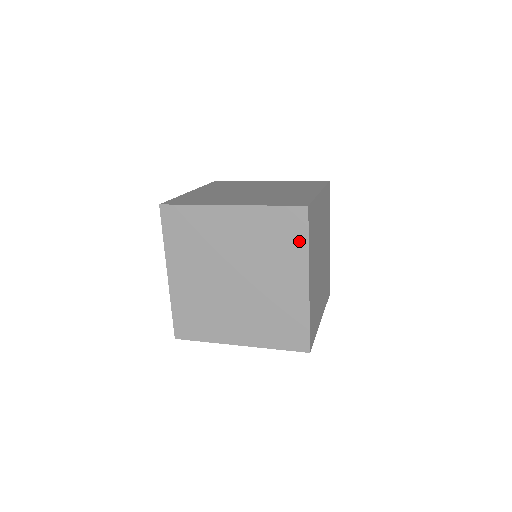
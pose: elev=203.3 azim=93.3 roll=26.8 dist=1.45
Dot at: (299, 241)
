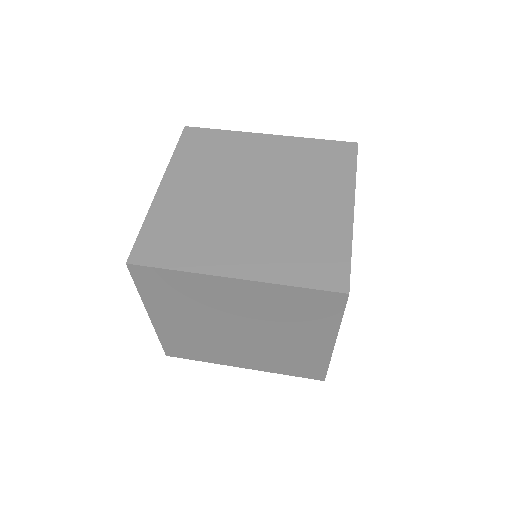
Dot at: (329, 317)
